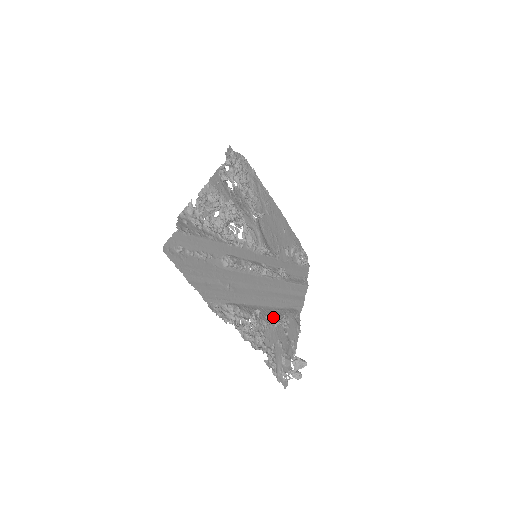
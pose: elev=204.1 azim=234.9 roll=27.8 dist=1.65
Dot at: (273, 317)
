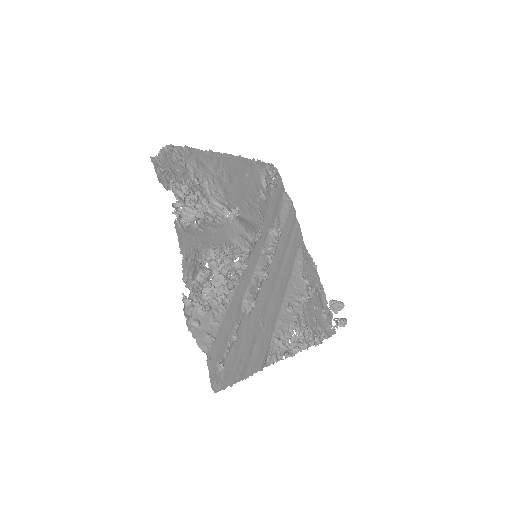
Dot at: (299, 292)
